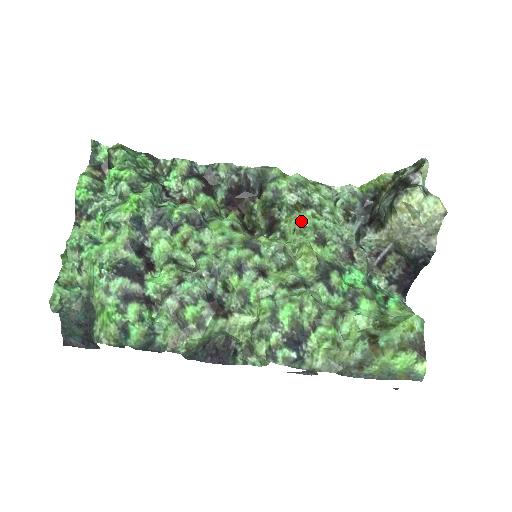
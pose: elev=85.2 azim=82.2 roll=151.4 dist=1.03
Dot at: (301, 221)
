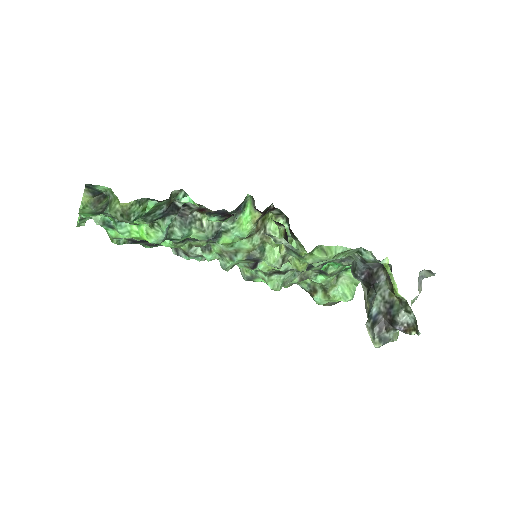
Dot at: occluded
